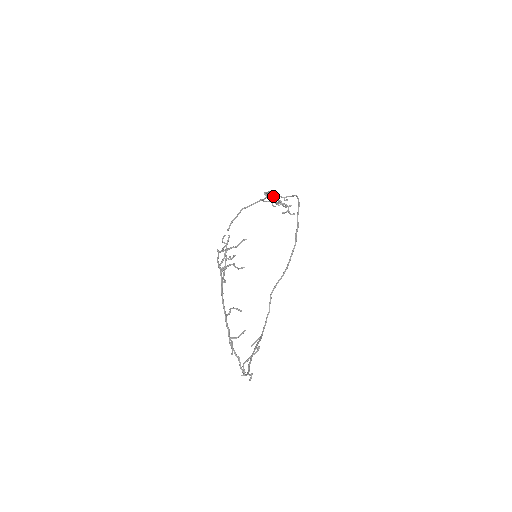
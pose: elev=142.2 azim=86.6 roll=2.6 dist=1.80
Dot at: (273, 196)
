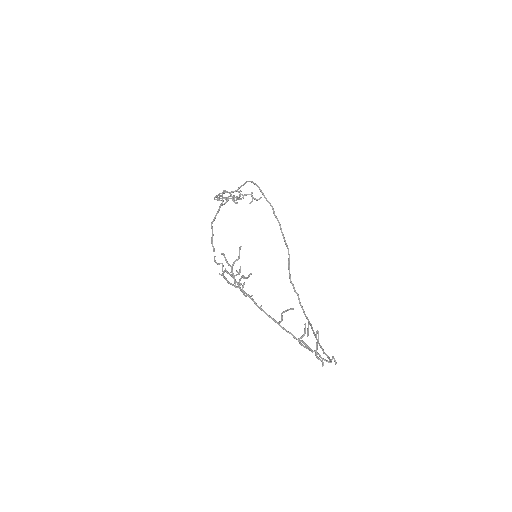
Dot at: (230, 194)
